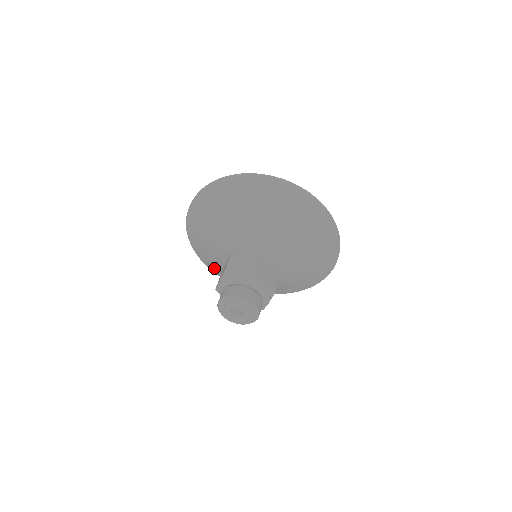
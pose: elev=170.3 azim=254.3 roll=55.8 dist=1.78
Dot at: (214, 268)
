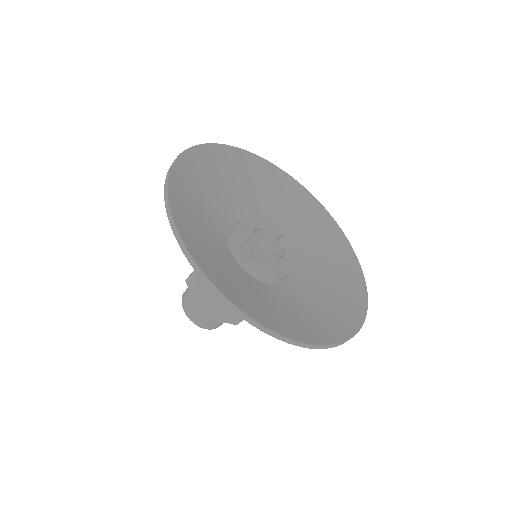
Dot at: occluded
